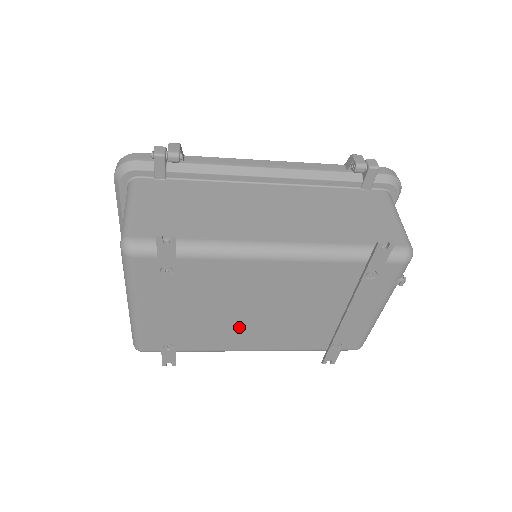
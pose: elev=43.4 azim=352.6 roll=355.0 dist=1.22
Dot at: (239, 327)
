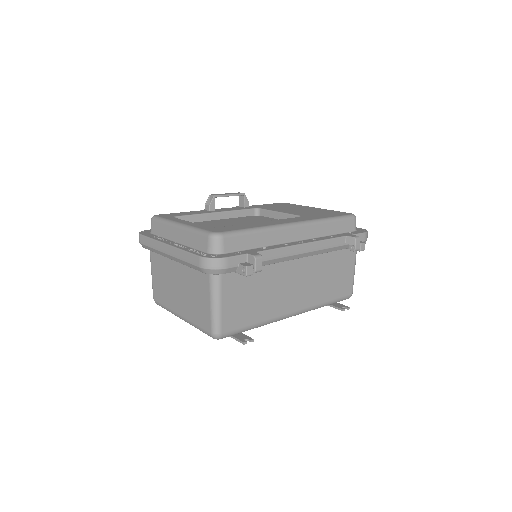
Dot at: occluded
